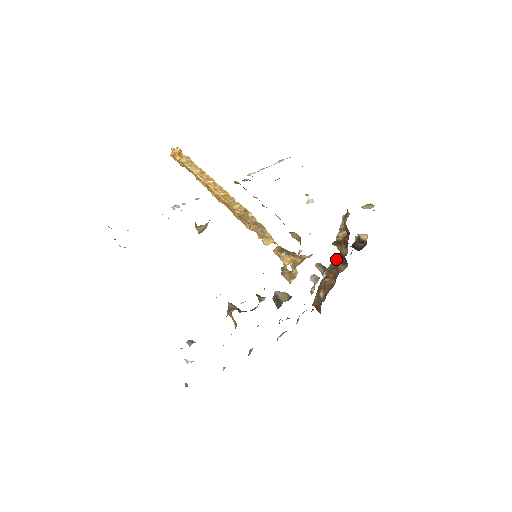
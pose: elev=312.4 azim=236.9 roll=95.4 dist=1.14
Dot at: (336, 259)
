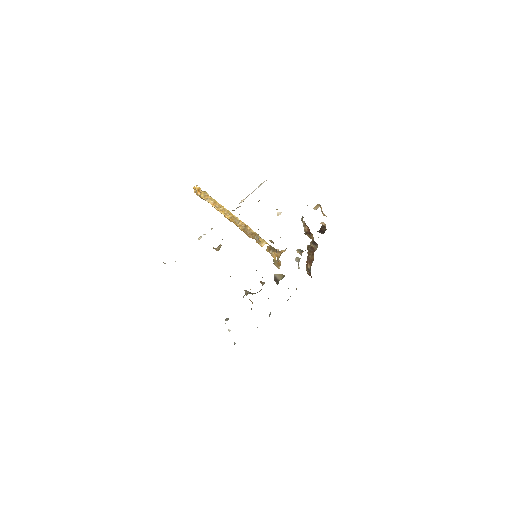
Dot at: (311, 242)
